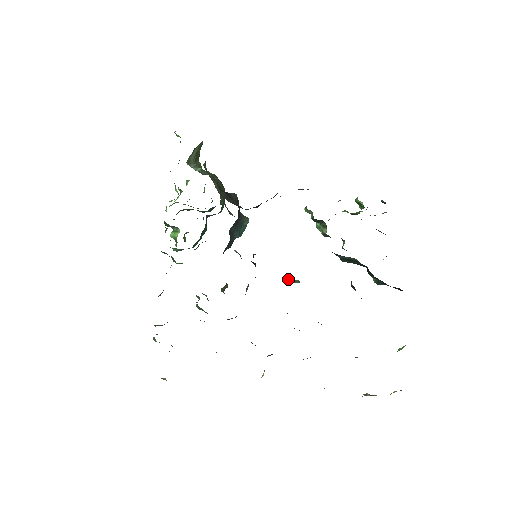
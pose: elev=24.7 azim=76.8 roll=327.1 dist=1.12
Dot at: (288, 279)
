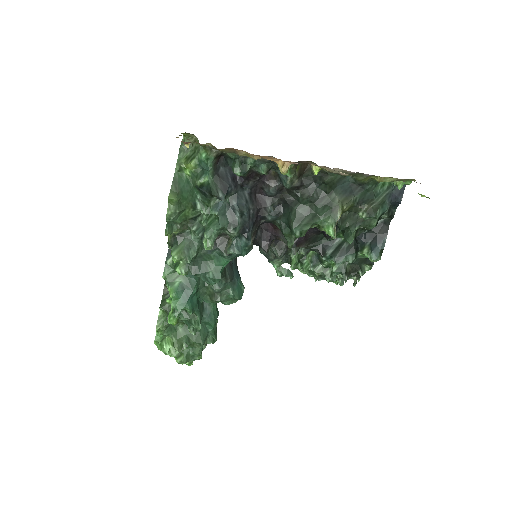
Dot at: occluded
